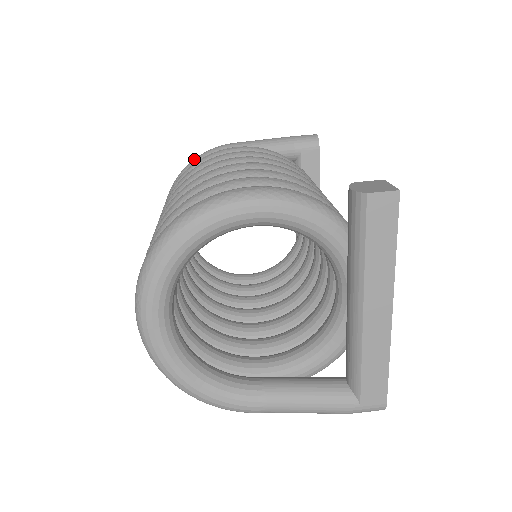
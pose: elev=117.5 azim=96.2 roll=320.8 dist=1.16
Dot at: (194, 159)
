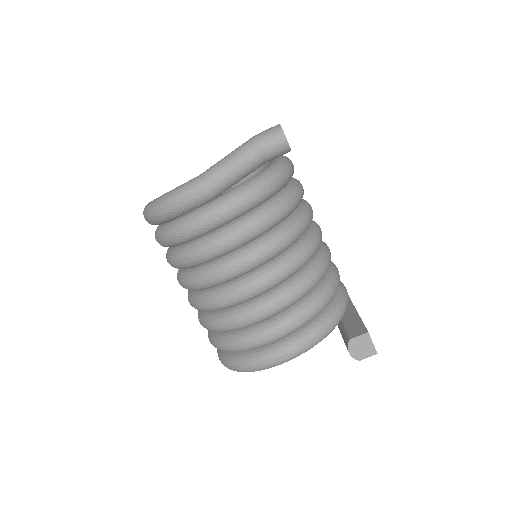
Dot at: (166, 211)
